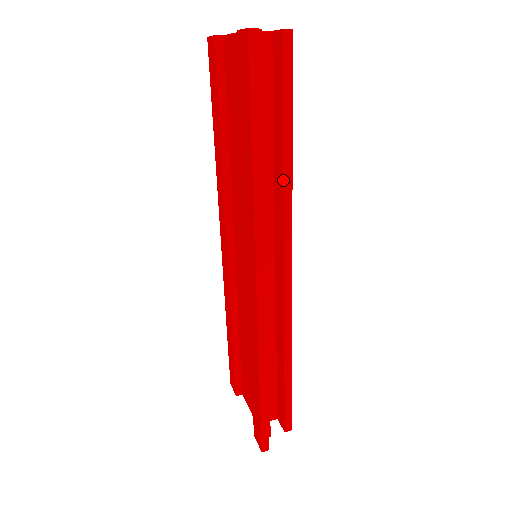
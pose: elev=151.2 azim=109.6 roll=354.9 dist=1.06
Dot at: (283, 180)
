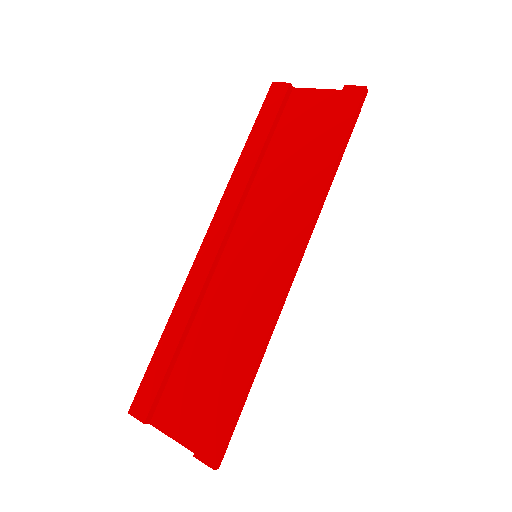
Dot at: occluded
